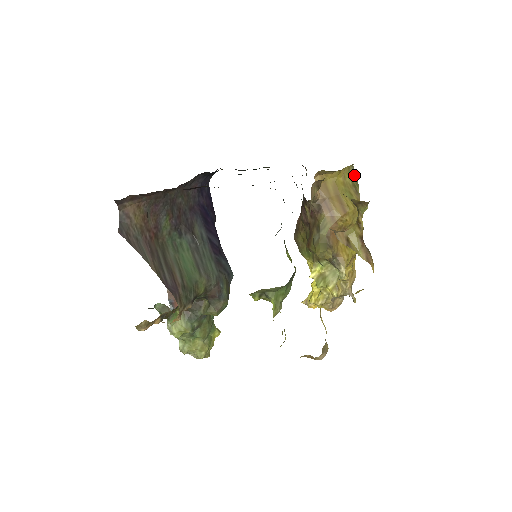
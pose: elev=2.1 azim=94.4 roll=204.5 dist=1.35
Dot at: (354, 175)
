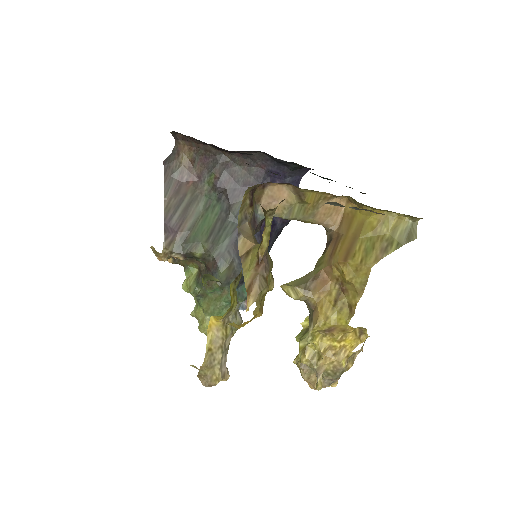
Dot at: (406, 232)
